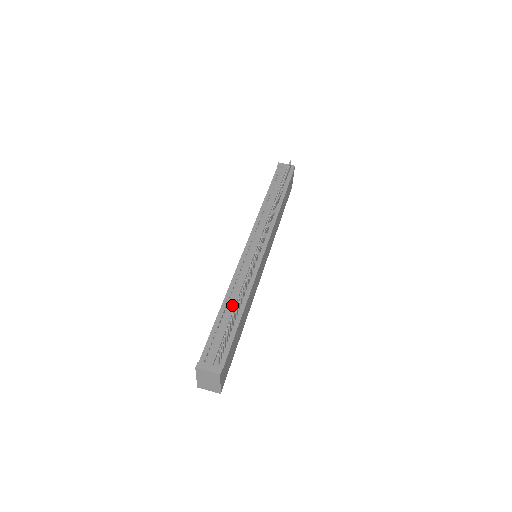
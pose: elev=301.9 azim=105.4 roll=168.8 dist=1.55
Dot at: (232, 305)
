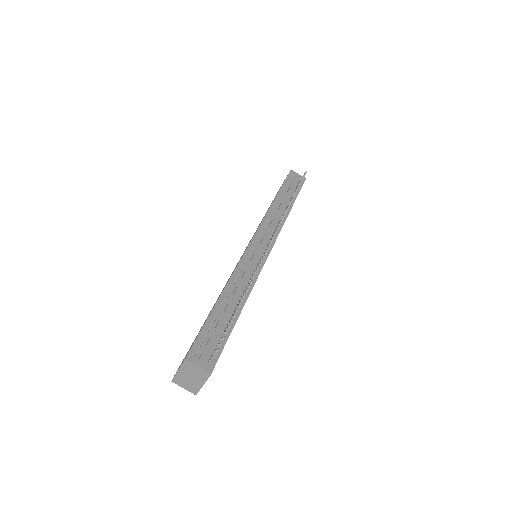
Dot at: (232, 300)
